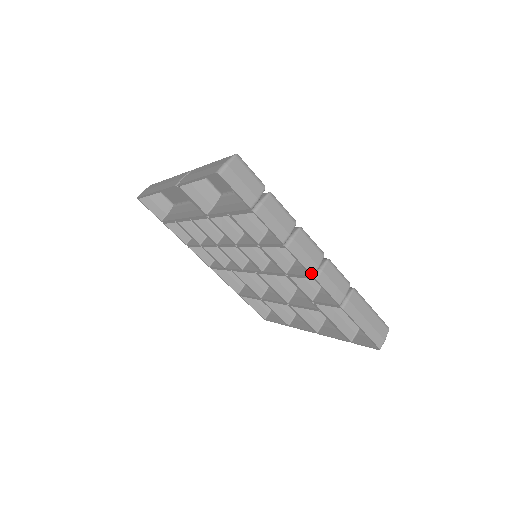
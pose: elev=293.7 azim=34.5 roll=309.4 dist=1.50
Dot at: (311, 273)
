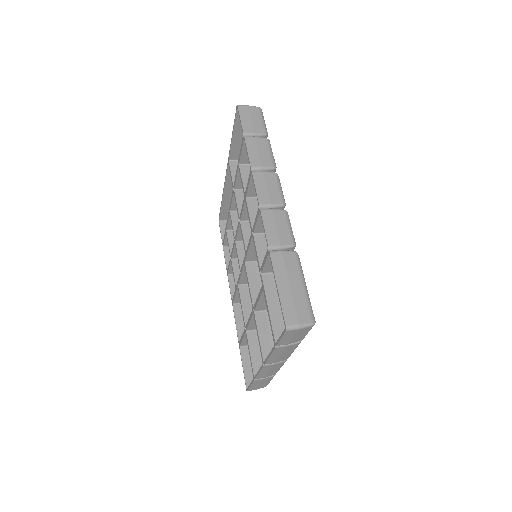
Dot at: (259, 202)
